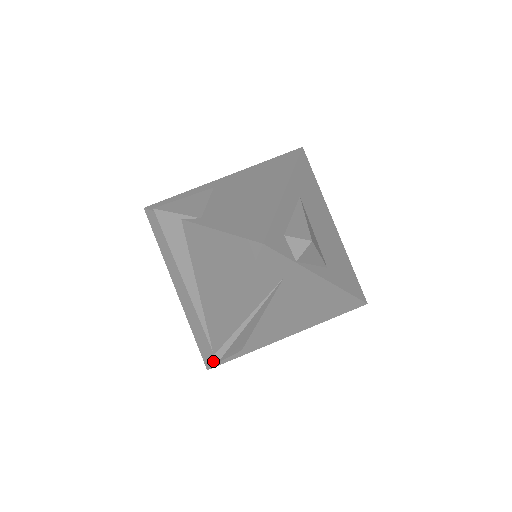
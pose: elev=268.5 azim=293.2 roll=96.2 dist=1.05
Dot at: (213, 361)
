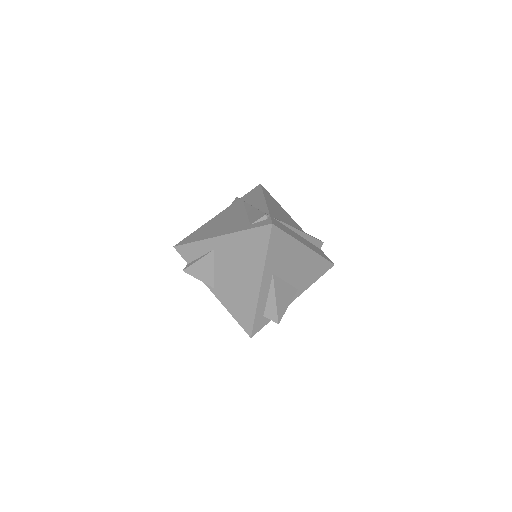
Dot at: occluded
